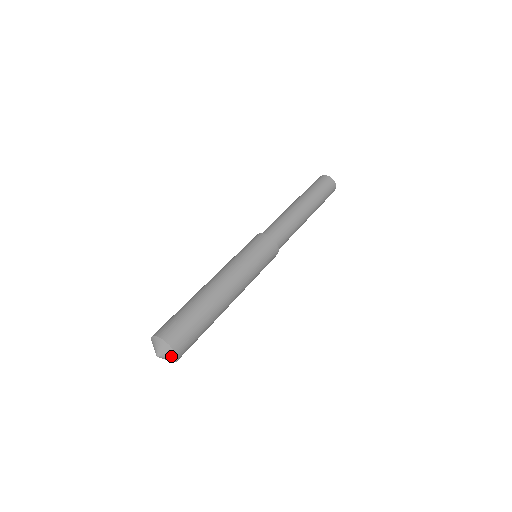
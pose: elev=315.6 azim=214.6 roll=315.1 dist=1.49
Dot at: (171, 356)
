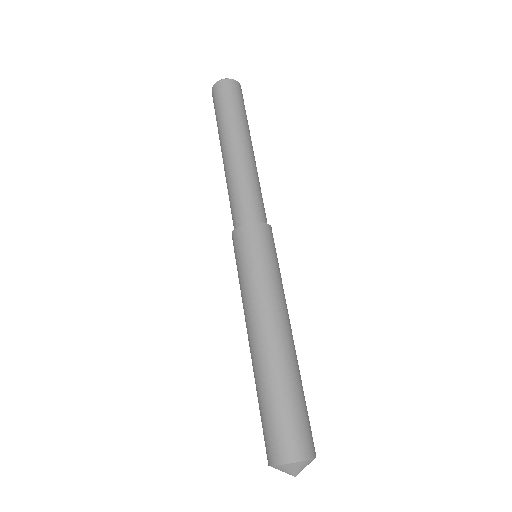
Dot at: (305, 465)
